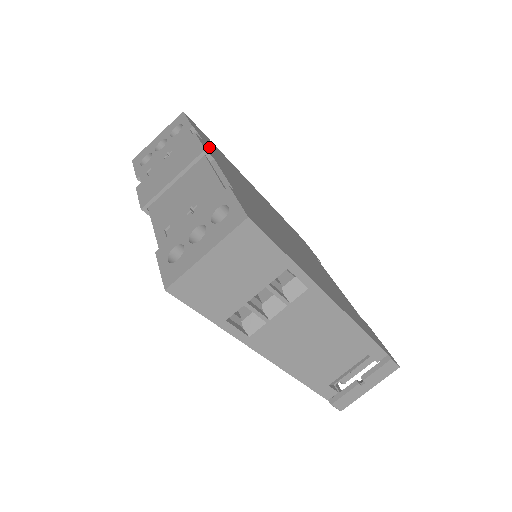
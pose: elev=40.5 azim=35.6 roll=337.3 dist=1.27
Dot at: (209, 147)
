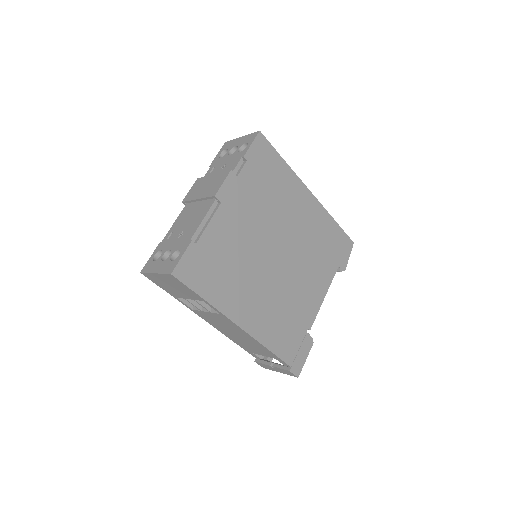
Dot at: (242, 180)
